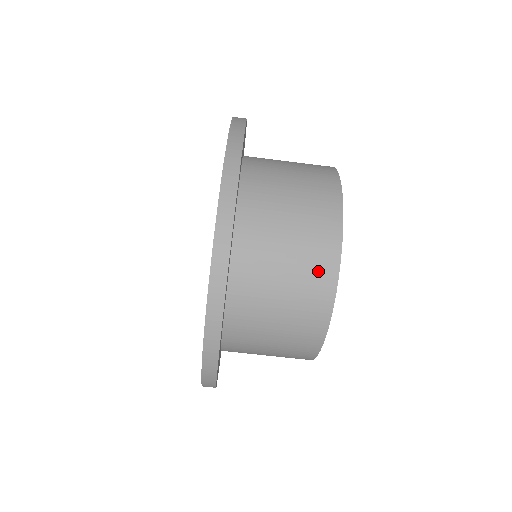
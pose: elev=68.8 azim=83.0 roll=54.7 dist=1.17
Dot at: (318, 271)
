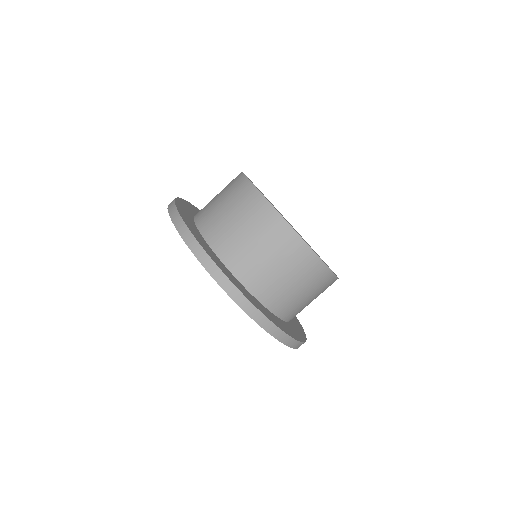
Dot at: (248, 200)
